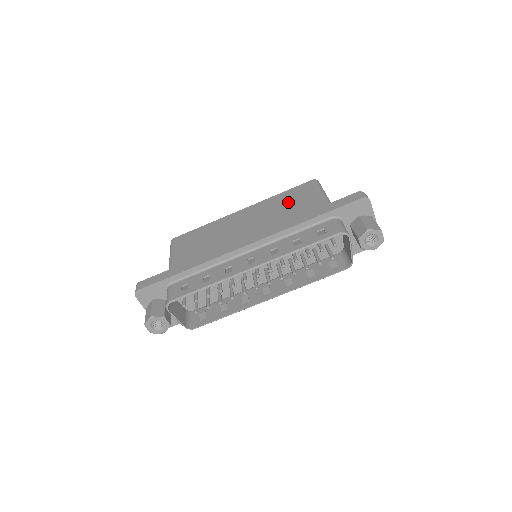
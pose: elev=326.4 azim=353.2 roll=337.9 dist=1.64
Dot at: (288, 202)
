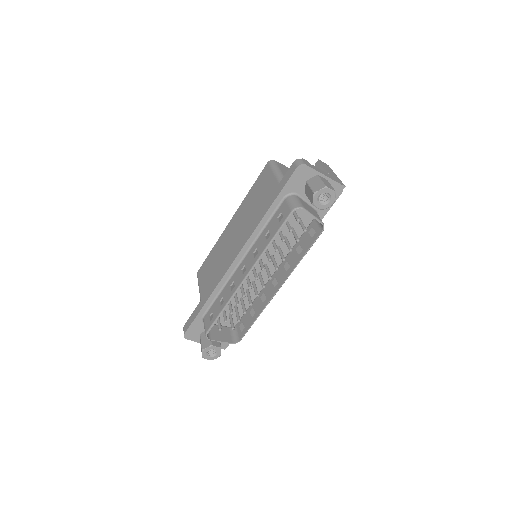
Dot at: (256, 196)
